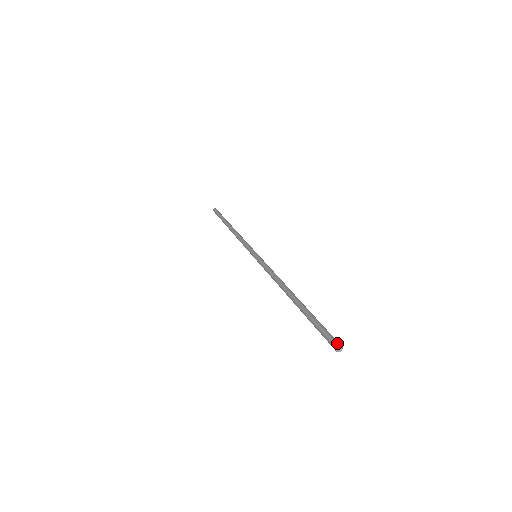
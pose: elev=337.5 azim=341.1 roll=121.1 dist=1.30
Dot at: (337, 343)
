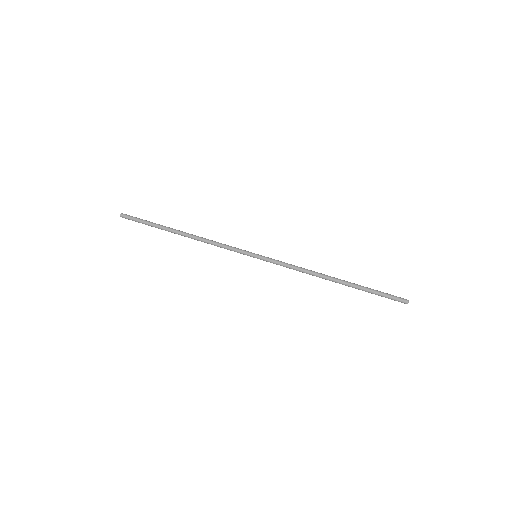
Dot at: (406, 300)
